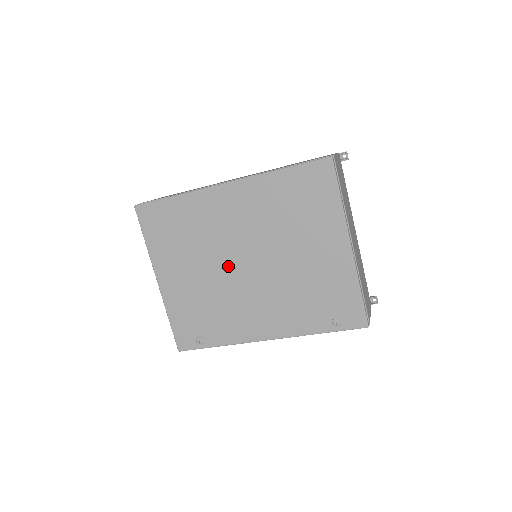
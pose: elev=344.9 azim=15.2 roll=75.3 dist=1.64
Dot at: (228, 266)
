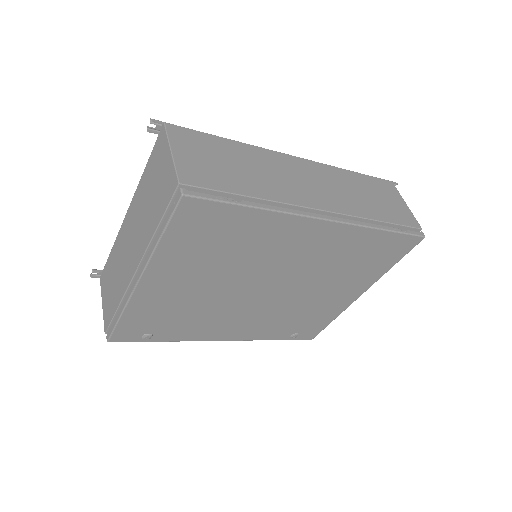
Dot at: (247, 287)
